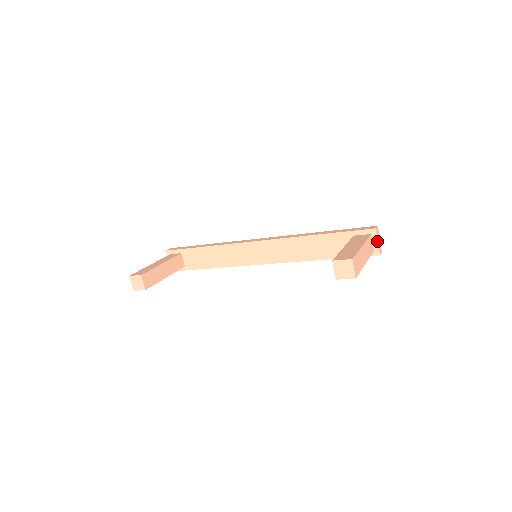
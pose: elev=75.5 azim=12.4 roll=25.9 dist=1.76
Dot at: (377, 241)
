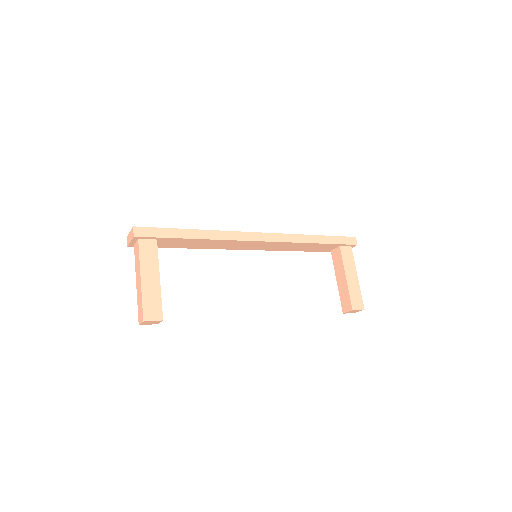
Dot at: occluded
